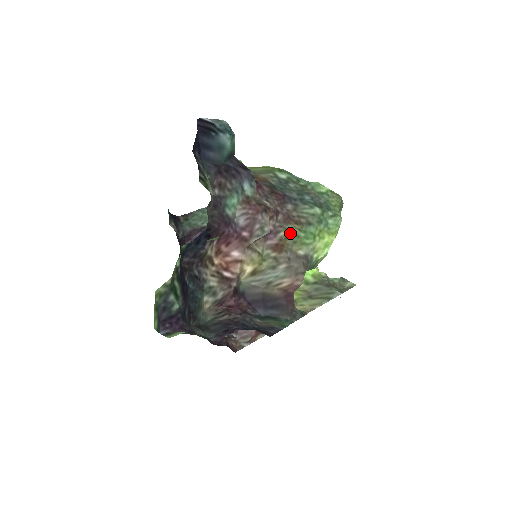
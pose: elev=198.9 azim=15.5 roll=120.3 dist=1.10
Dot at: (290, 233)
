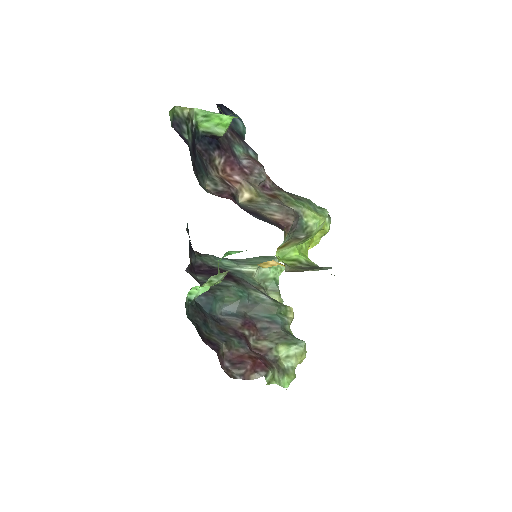
Dot at: (283, 195)
